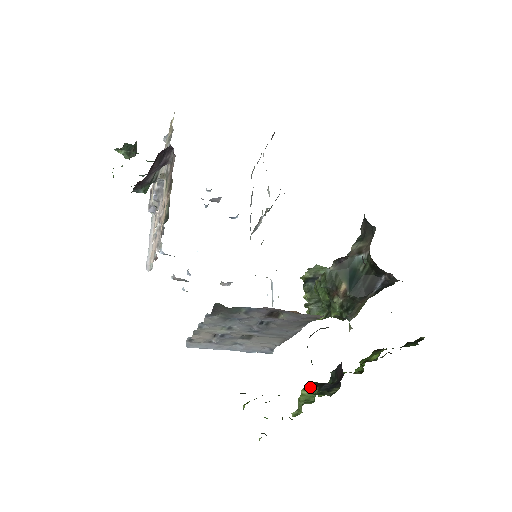
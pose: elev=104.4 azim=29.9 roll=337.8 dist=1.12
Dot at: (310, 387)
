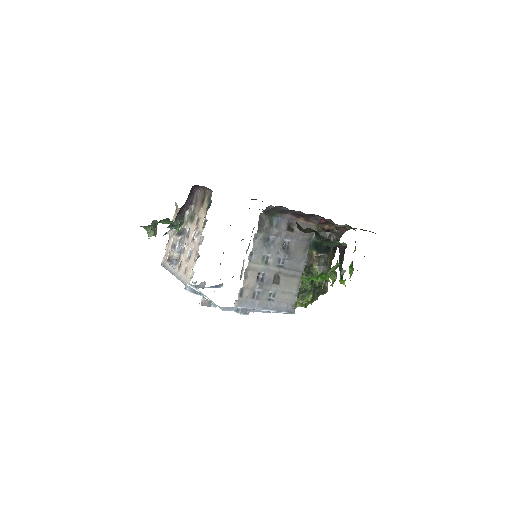
Dot at: (332, 268)
